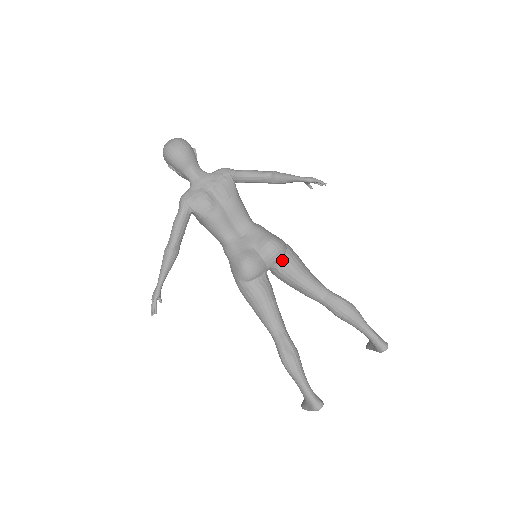
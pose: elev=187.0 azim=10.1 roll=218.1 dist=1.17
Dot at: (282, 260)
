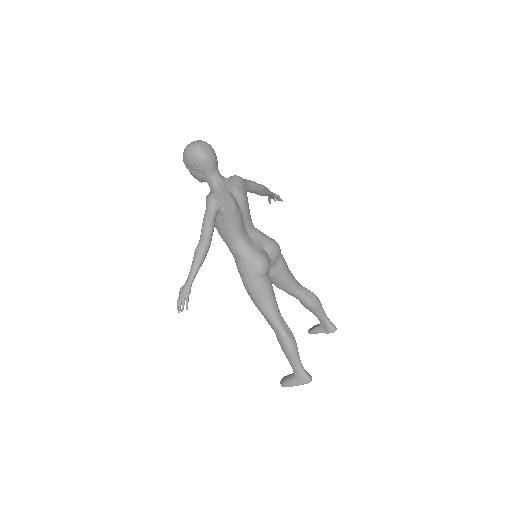
Dot at: (279, 260)
